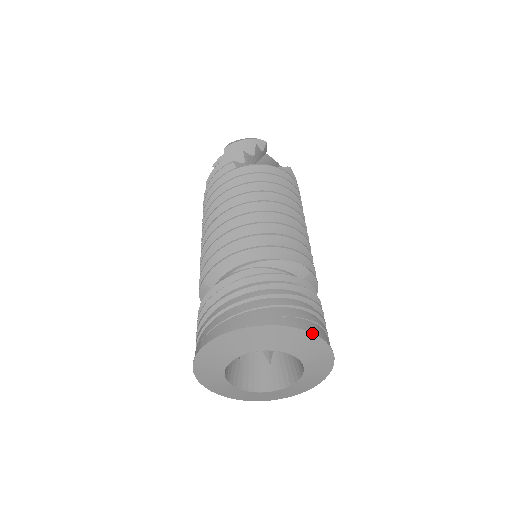
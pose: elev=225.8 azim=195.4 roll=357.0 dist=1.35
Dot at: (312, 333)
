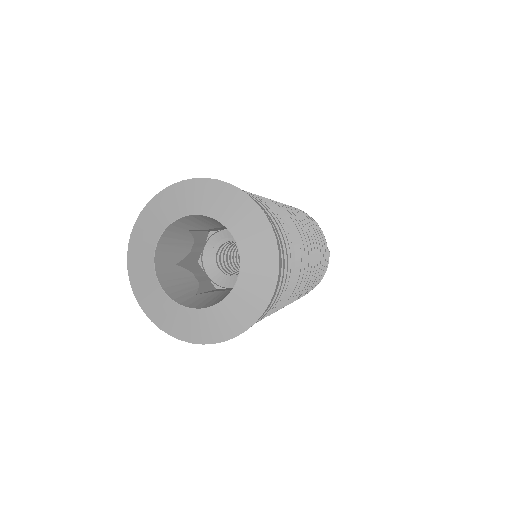
Dot at: occluded
